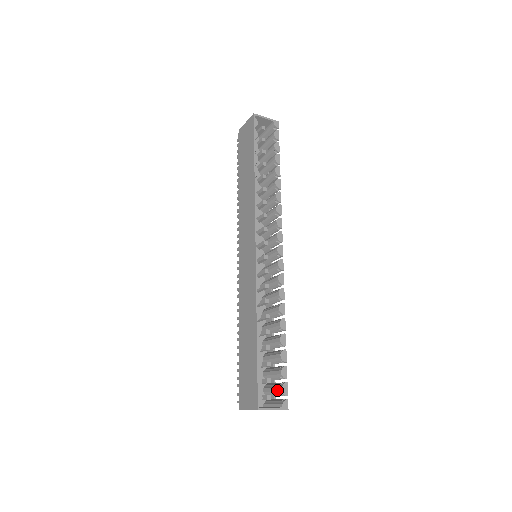
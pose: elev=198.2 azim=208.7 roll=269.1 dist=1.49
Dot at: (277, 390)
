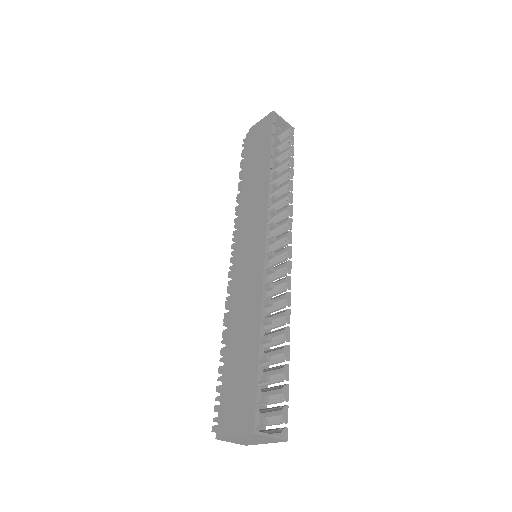
Dot at: (274, 414)
